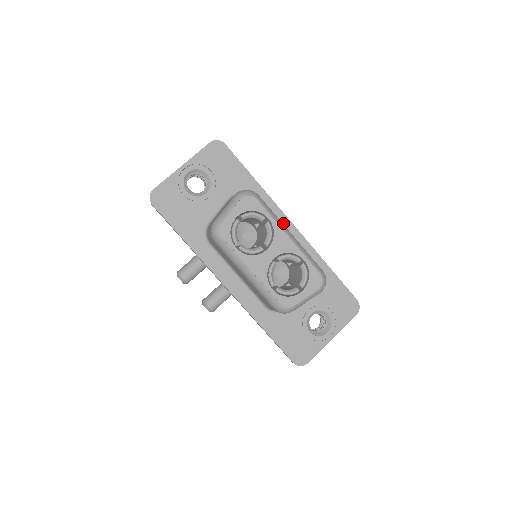
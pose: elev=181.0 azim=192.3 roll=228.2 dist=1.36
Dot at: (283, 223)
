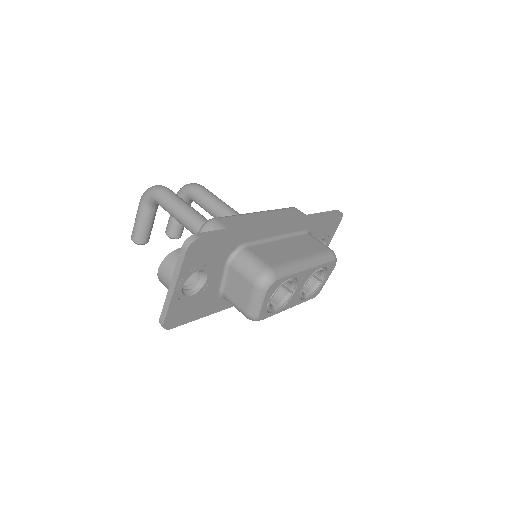
Dot at: (276, 230)
